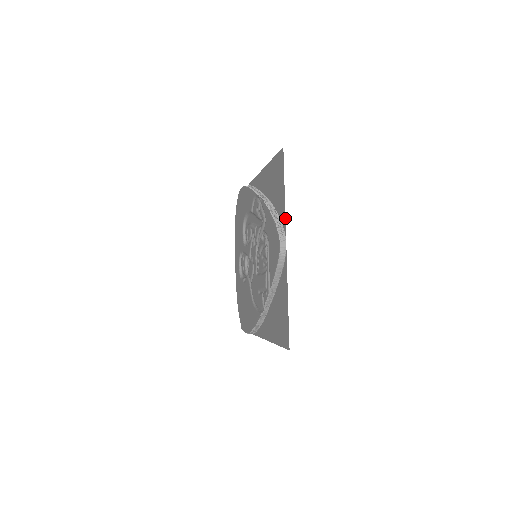
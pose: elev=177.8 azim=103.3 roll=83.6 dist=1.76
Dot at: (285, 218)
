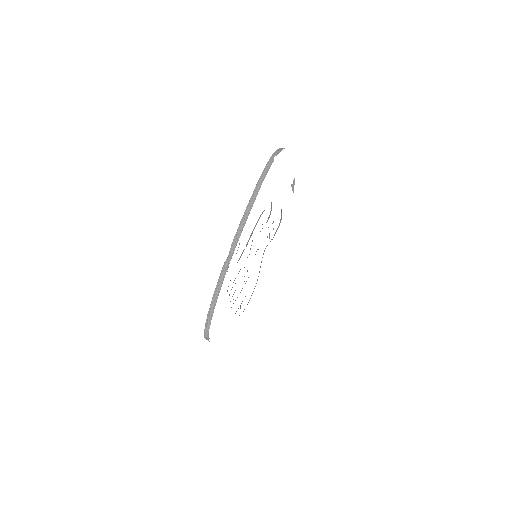
Dot at: occluded
